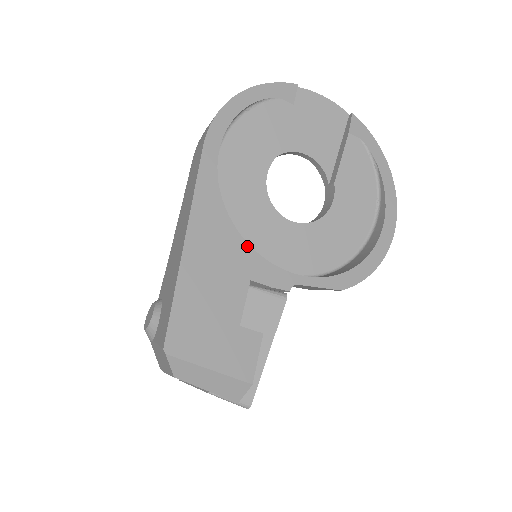
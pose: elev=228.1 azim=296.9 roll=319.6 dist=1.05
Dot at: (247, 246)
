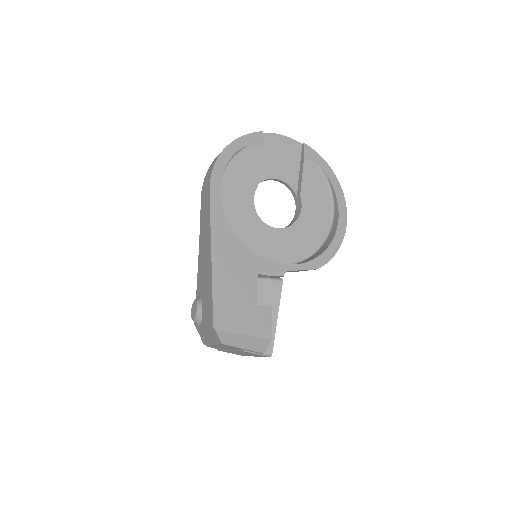
Dot at: (251, 252)
